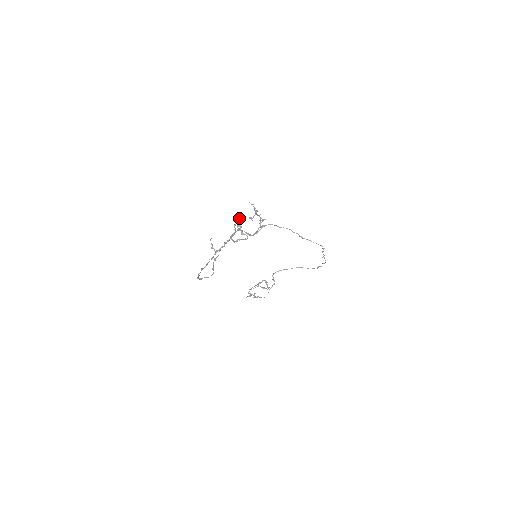
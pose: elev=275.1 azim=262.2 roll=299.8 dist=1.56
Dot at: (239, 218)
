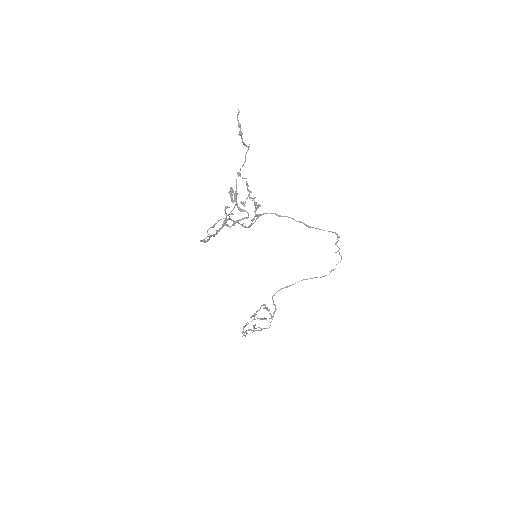
Dot at: (233, 191)
